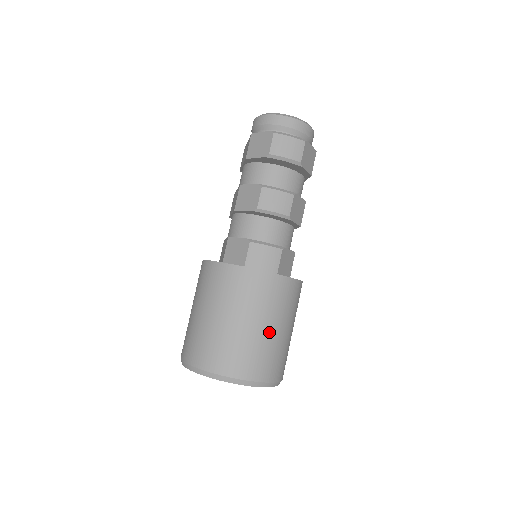
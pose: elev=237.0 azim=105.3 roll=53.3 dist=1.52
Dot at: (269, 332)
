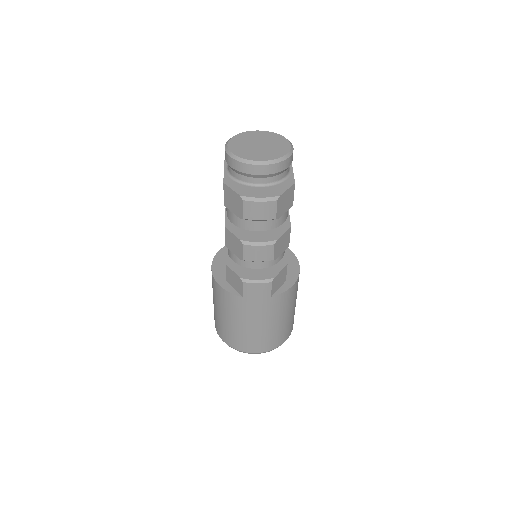
Dot at: (272, 327)
